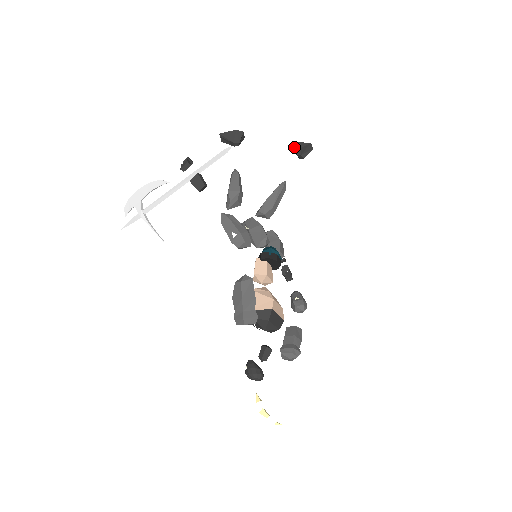
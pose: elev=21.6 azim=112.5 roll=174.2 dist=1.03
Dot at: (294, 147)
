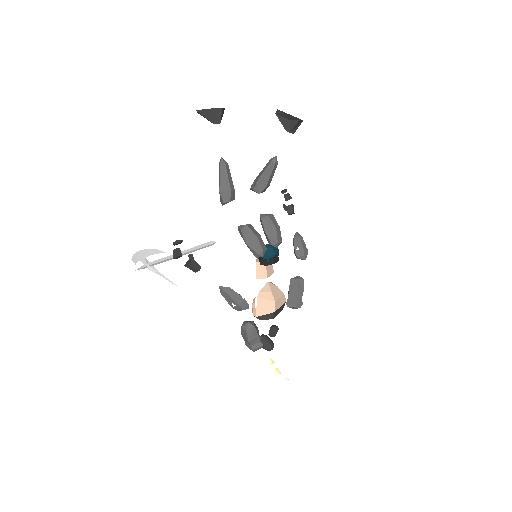
Dot at: (282, 117)
